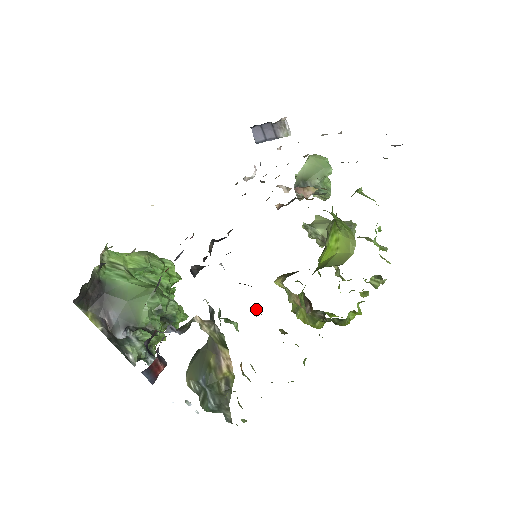
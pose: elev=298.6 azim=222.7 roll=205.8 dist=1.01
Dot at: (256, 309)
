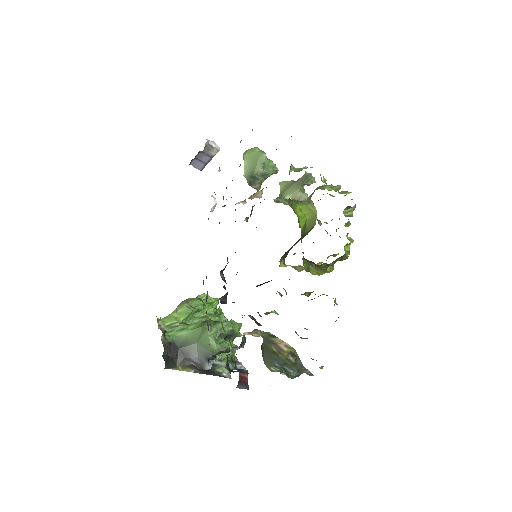
Dot at: (280, 293)
